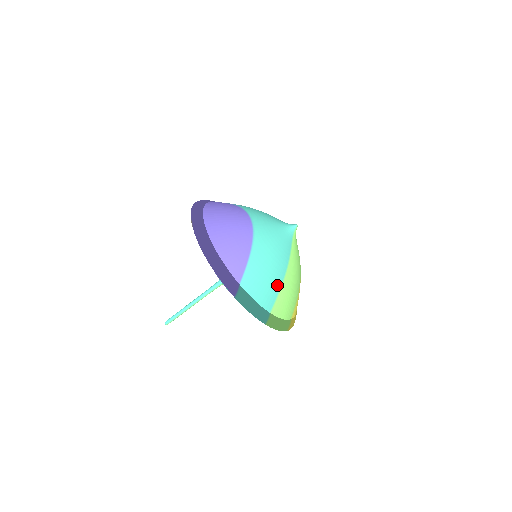
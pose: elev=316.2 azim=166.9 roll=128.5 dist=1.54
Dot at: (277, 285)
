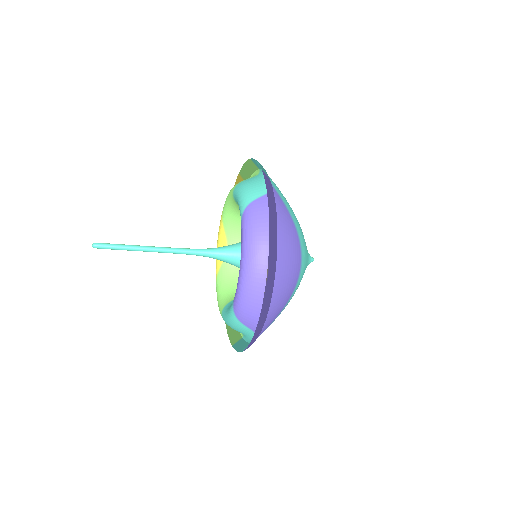
Dot at: occluded
